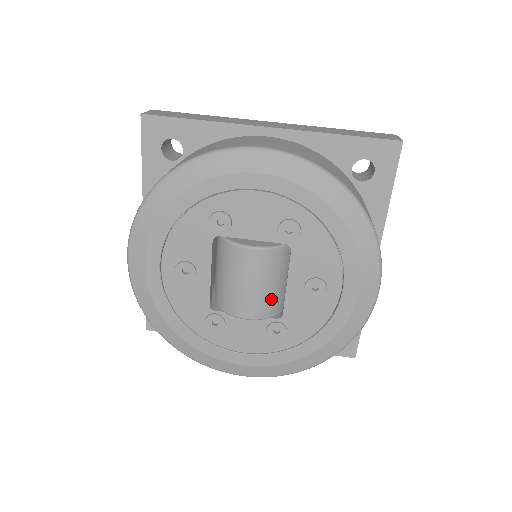
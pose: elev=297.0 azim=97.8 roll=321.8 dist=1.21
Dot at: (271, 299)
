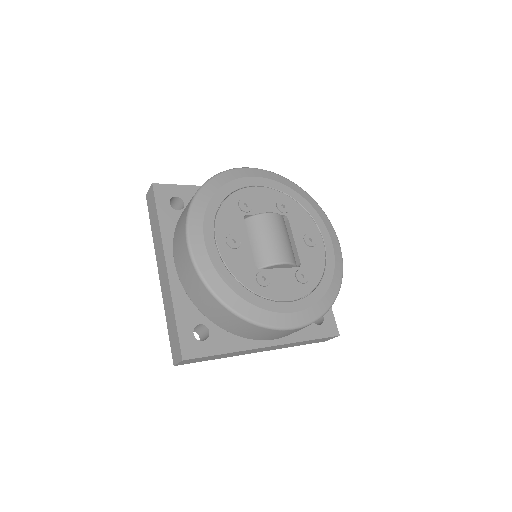
Dot at: (291, 250)
